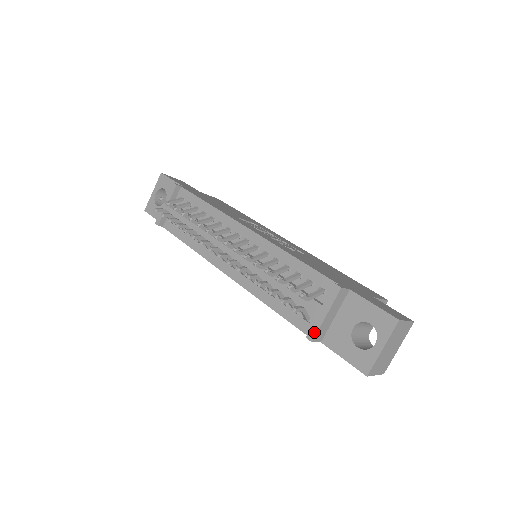
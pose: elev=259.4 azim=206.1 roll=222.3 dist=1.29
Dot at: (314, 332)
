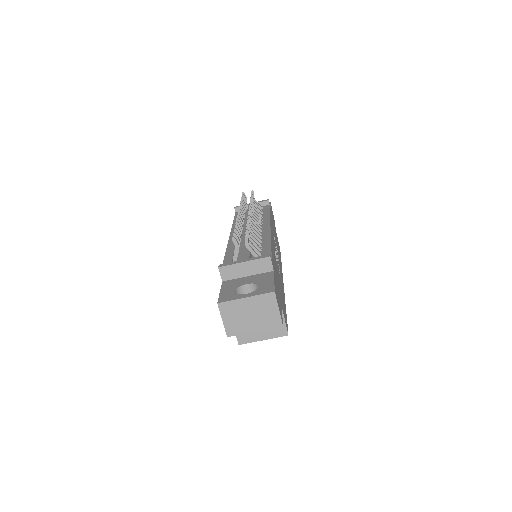
Dot at: (227, 264)
